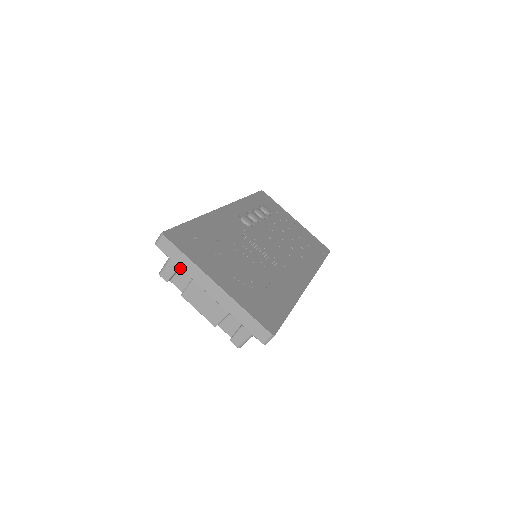
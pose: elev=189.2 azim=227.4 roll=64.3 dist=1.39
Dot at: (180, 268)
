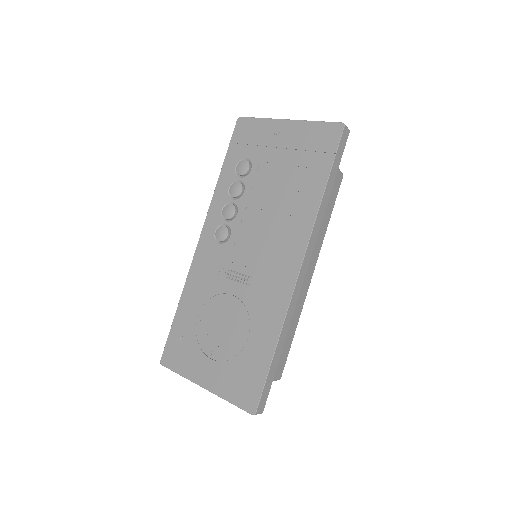
Dot at: occluded
